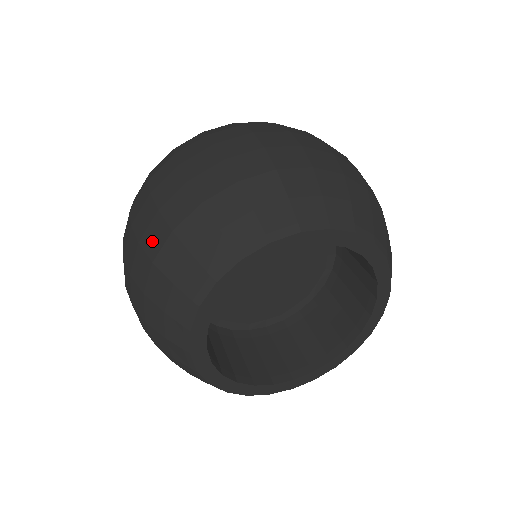
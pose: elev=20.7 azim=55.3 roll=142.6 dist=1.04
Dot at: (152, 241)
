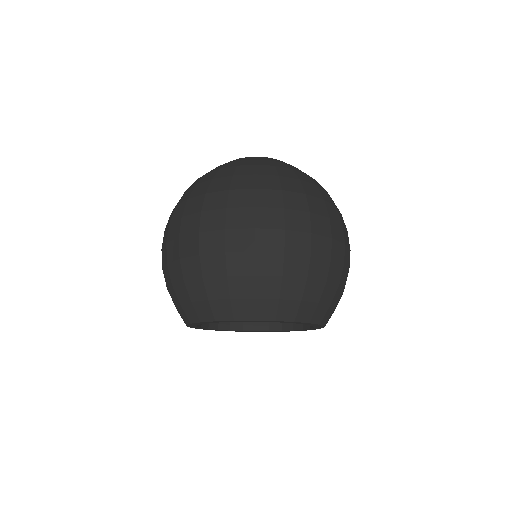
Dot at: occluded
